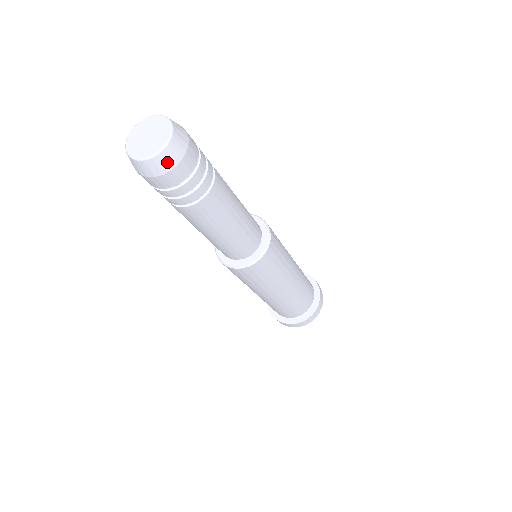
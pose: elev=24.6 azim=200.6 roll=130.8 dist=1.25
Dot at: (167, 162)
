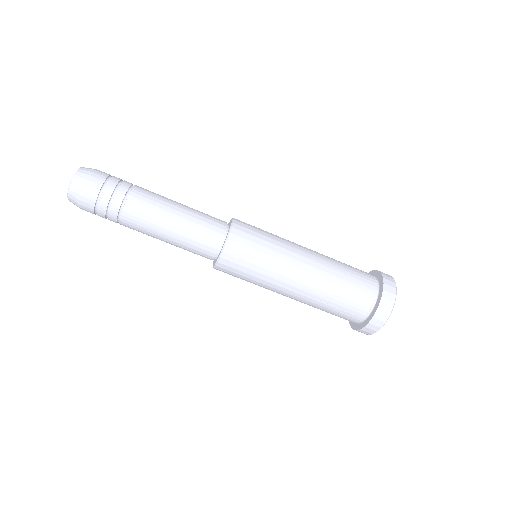
Dot at: (87, 170)
